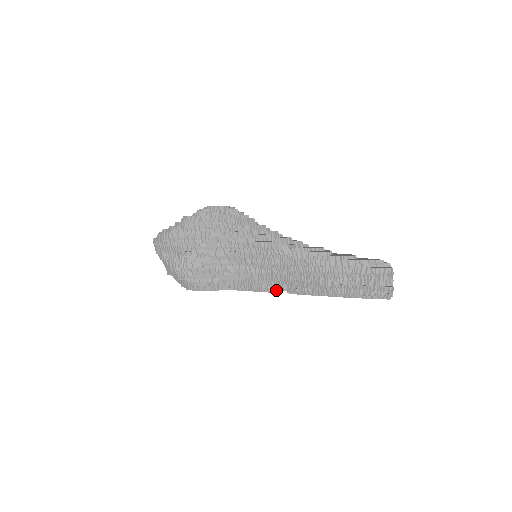
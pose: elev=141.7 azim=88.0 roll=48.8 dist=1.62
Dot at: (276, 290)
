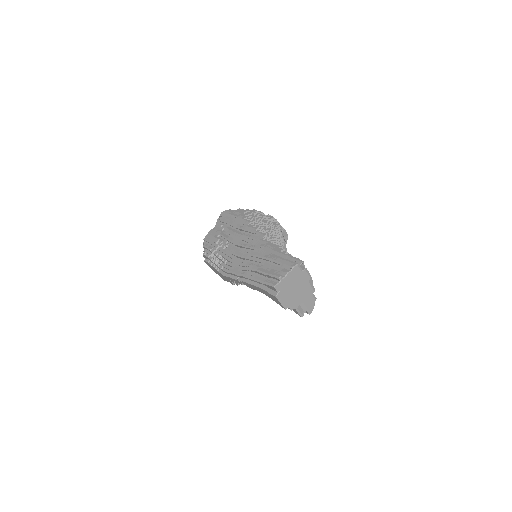
Dot at: (236, 276)
